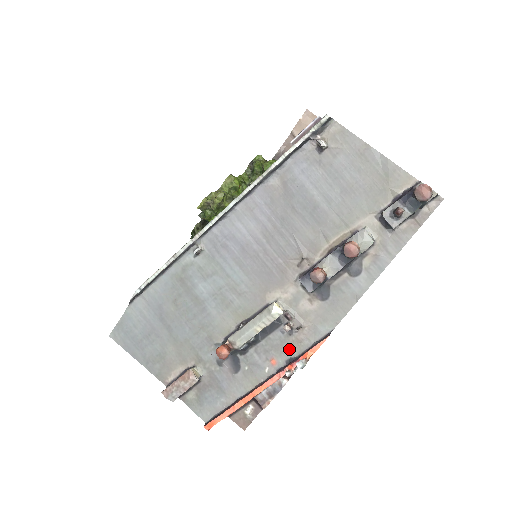
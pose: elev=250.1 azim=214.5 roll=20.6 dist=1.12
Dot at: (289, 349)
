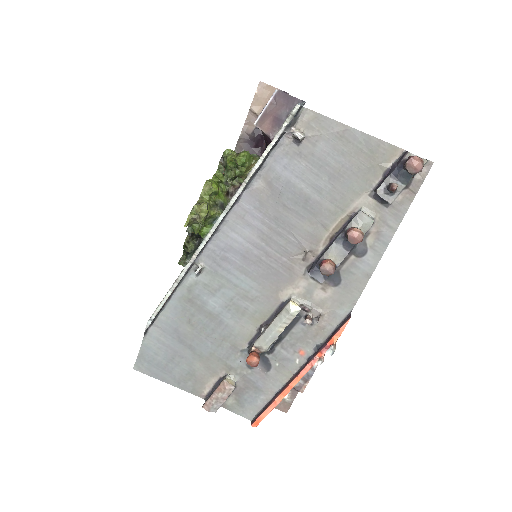
Dot at: (314, 338)
